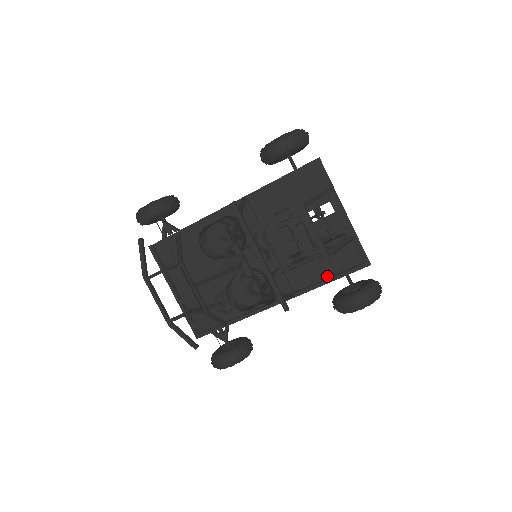
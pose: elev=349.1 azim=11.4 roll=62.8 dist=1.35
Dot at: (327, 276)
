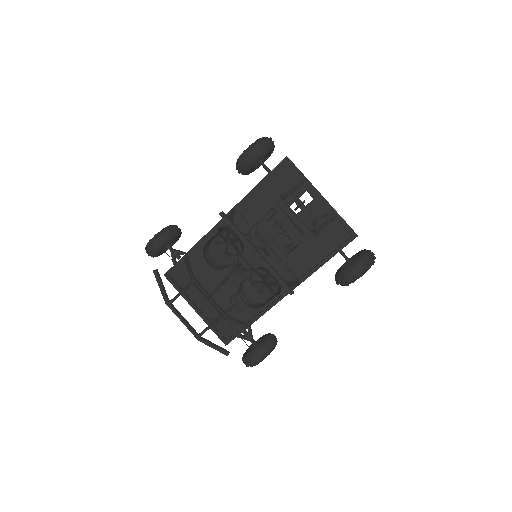
Dot at: (323, 257)
